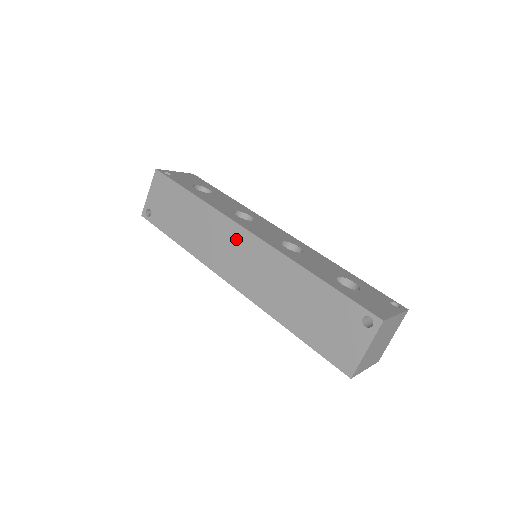
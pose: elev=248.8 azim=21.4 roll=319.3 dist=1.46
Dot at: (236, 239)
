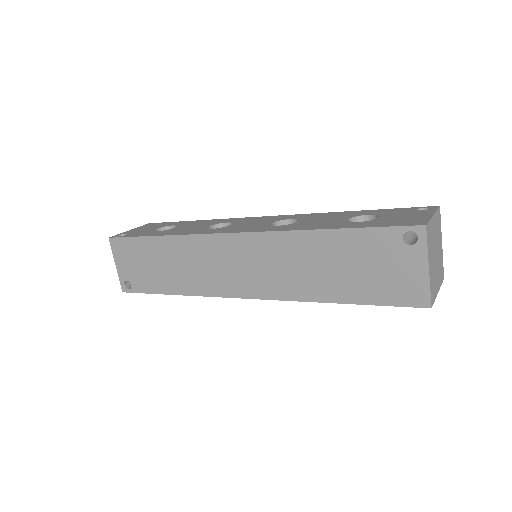
Dot at: (226, 250)
